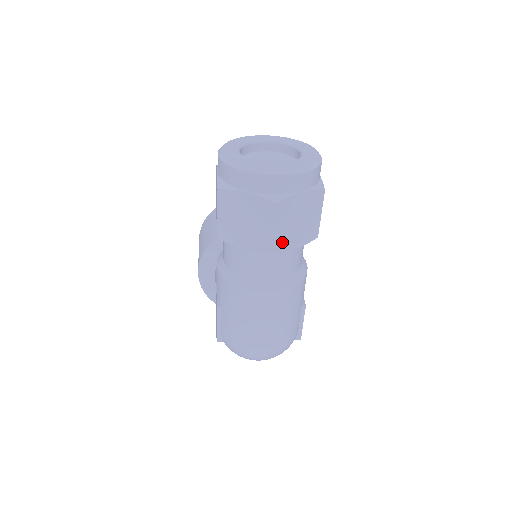
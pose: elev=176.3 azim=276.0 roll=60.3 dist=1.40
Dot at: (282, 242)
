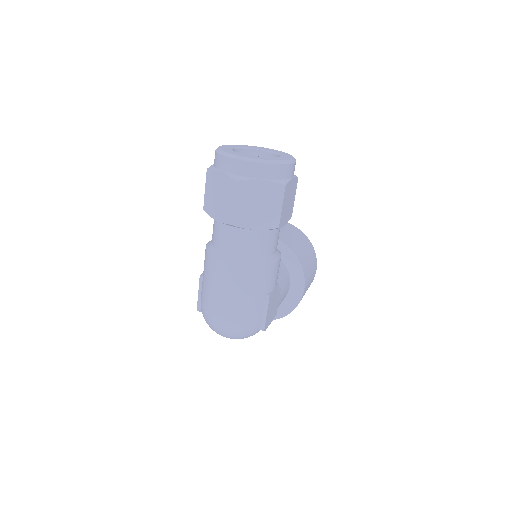
Dot at: (241, 218)
